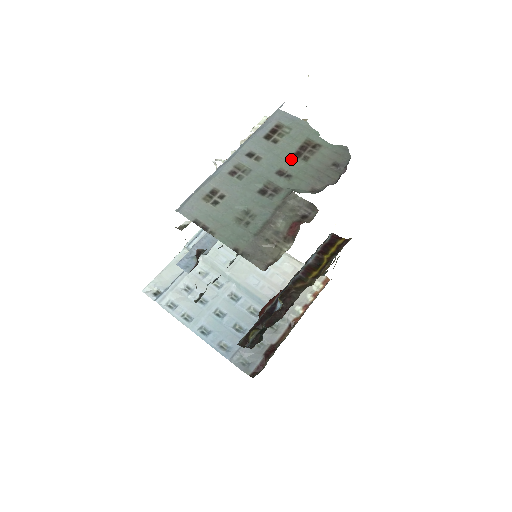
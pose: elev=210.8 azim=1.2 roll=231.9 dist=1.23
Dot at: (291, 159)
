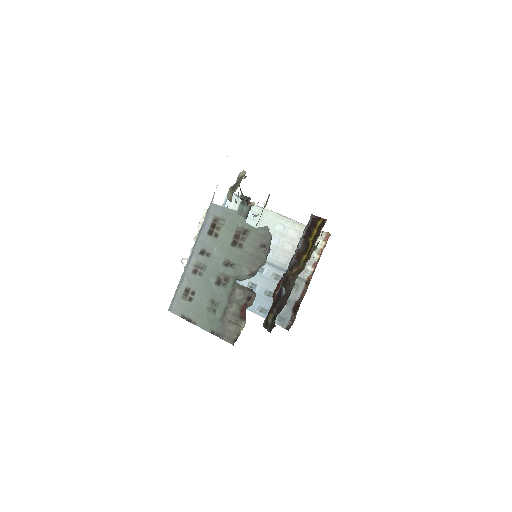
Dot at: (230, 249)
